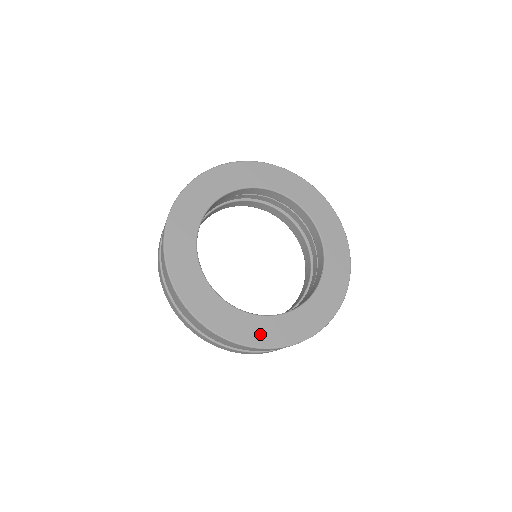
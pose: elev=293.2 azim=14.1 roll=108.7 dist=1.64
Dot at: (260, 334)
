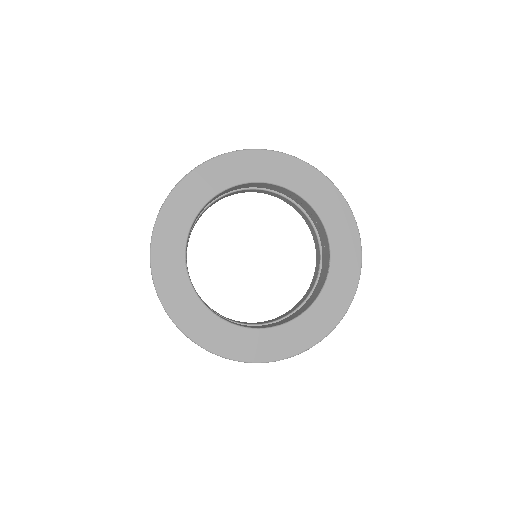
Dot at: (281, 345)
